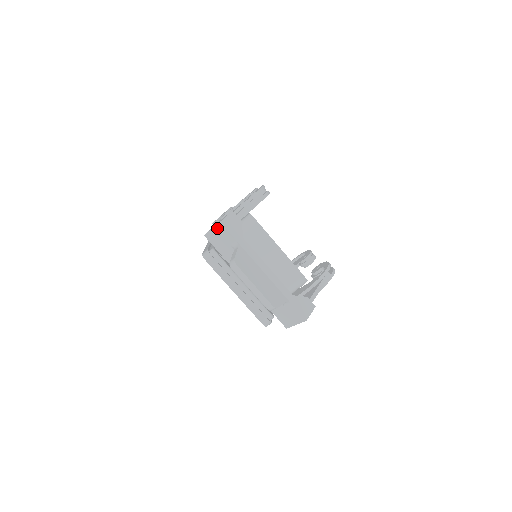
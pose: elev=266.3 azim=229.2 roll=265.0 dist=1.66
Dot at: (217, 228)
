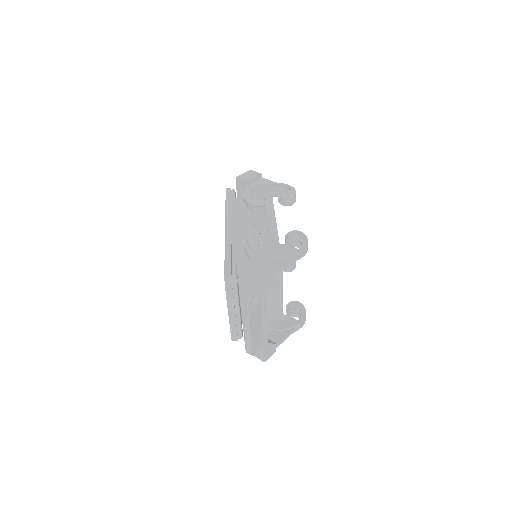
Dot at: (253, 278)
